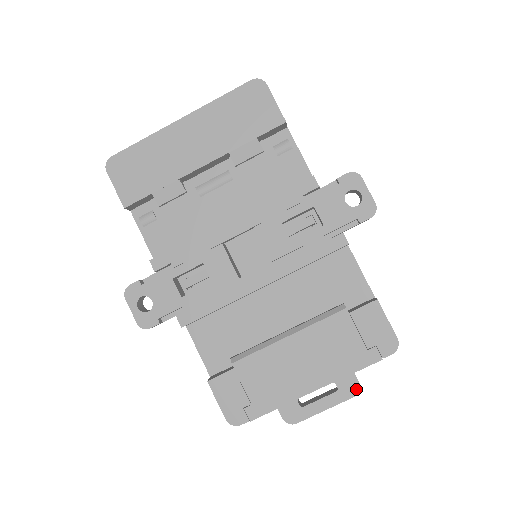
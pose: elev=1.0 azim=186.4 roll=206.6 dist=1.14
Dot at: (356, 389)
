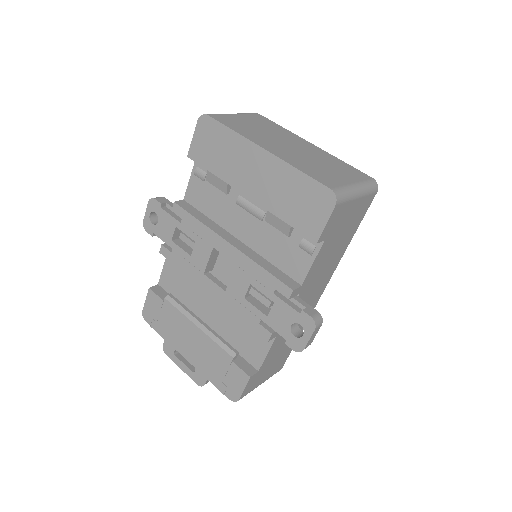
Dot at: (201, 384)
